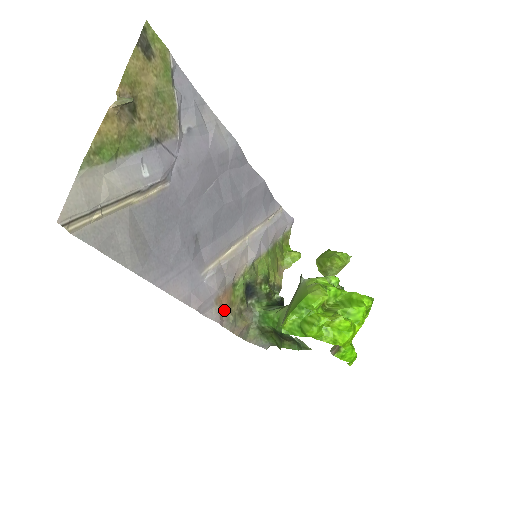
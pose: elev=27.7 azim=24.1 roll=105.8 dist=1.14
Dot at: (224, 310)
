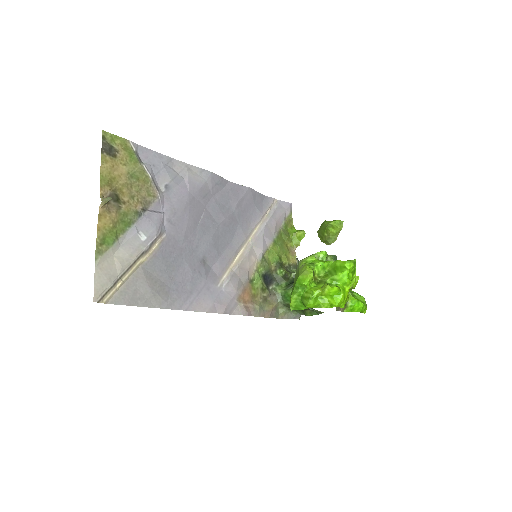
Dot at: (249, 304)
